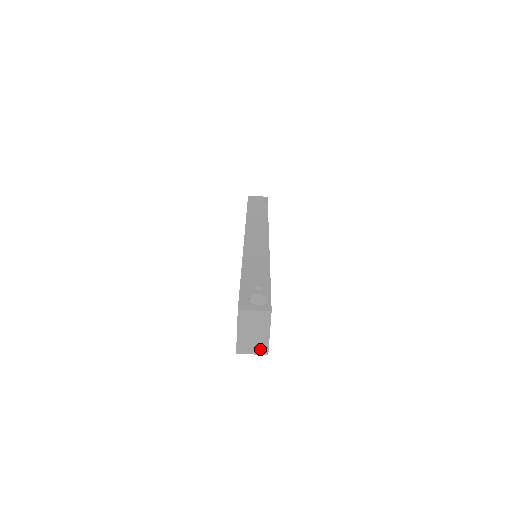
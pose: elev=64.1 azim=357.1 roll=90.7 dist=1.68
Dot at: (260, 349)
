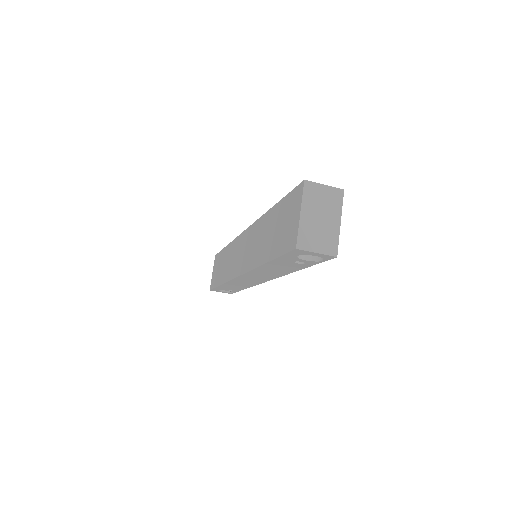
Dot at: (327, 246)
